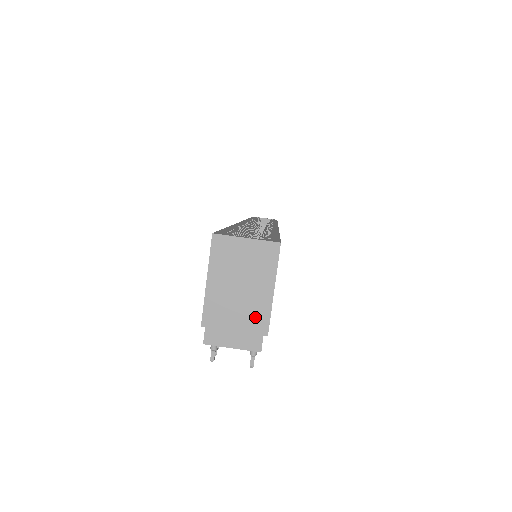
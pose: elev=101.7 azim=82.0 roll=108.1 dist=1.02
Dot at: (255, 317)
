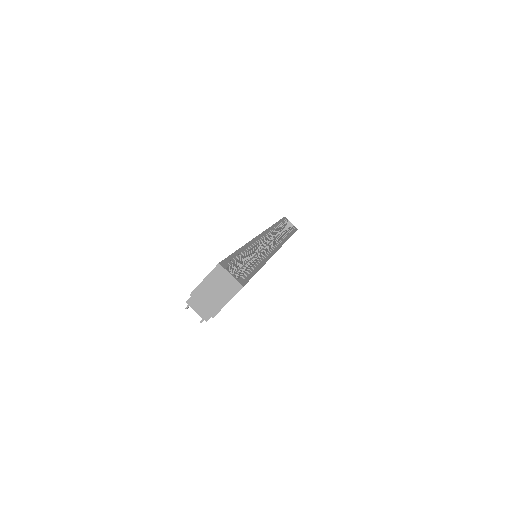
Dot at: (213, 307)
